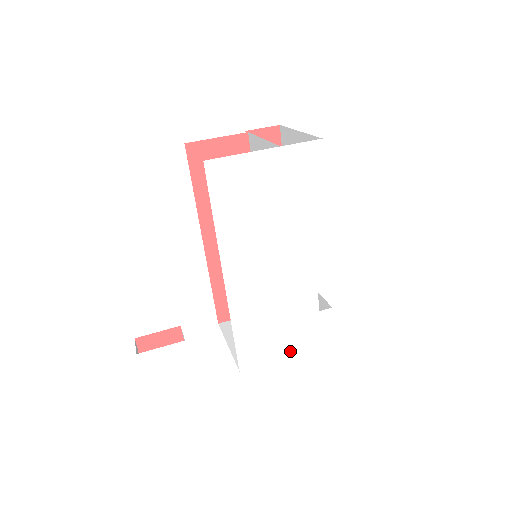
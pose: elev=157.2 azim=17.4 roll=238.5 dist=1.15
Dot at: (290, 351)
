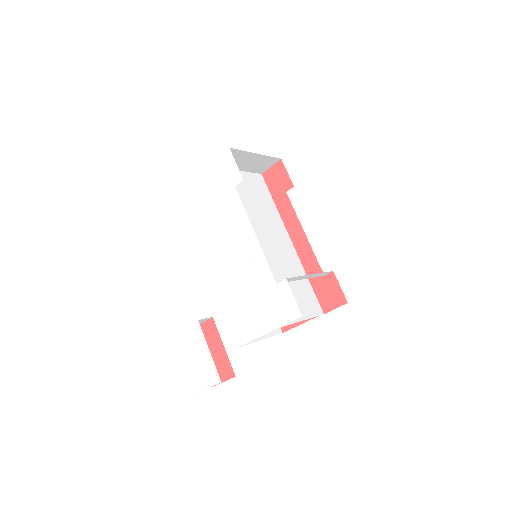
Dot at: (267, 327)
